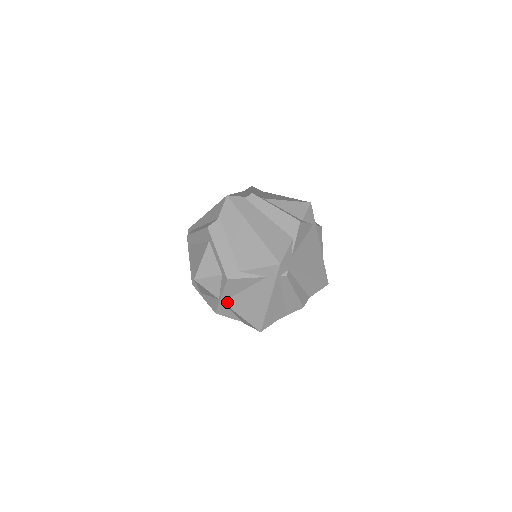
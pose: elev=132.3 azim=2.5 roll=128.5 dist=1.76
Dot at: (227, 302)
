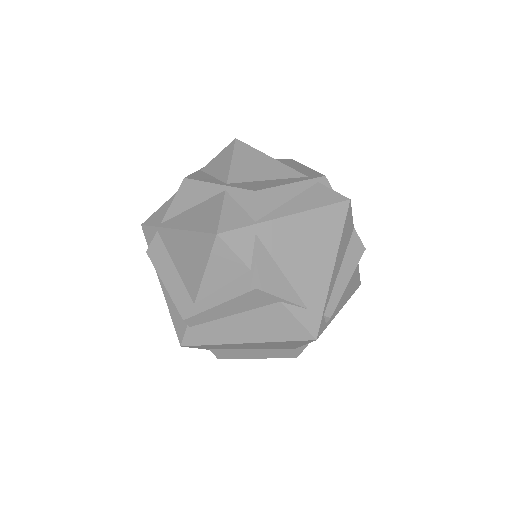
Dot at: occluded
